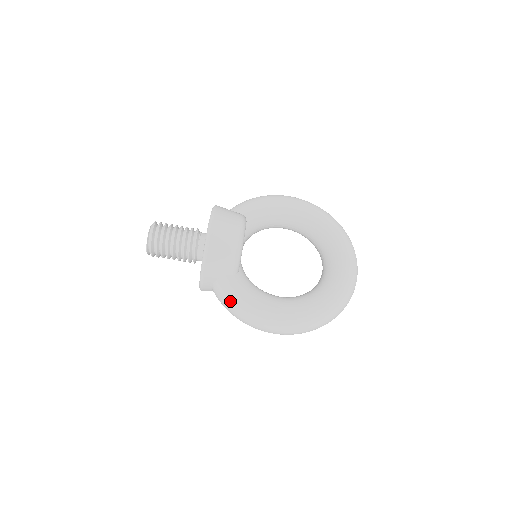
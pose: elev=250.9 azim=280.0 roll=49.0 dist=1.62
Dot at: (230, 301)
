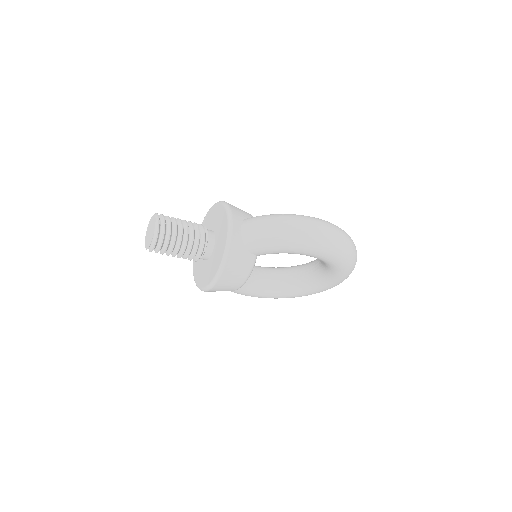
Dot at: occluded
